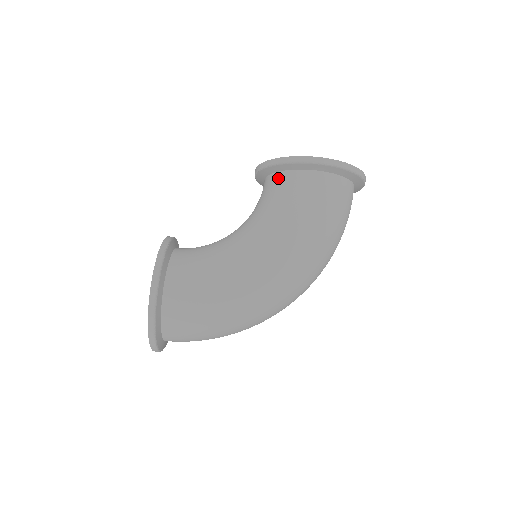
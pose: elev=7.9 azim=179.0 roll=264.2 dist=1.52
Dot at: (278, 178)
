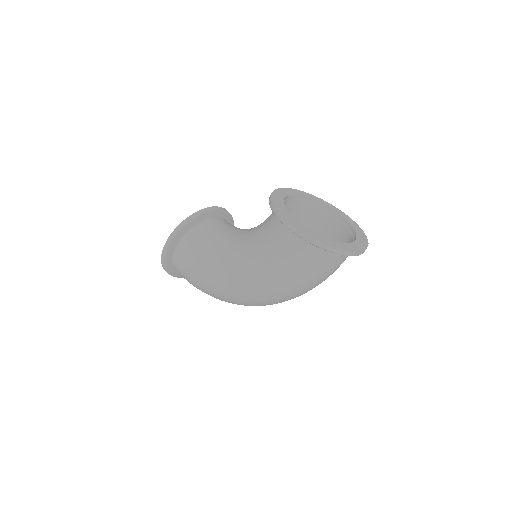
Dot at: (273, 213)
